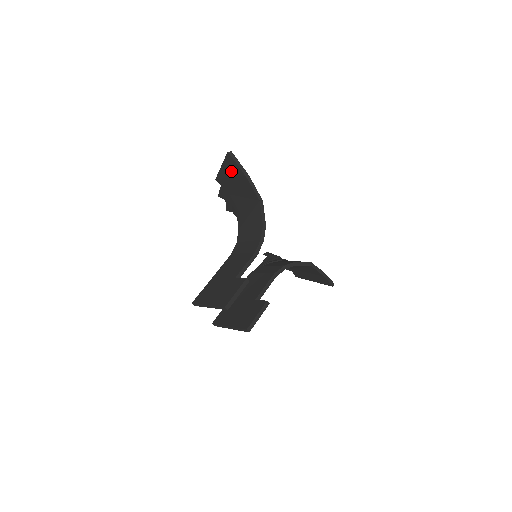
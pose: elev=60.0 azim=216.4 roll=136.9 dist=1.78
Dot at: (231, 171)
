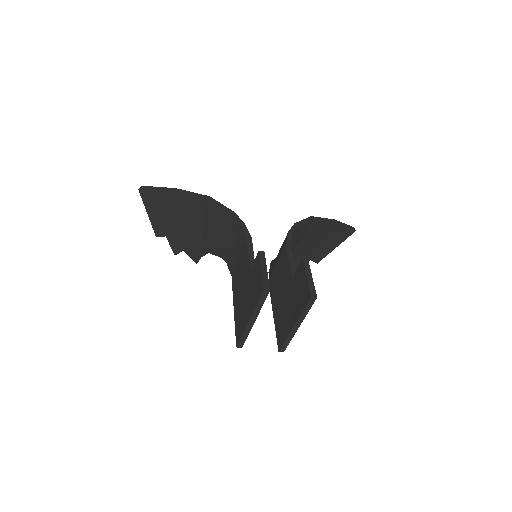
Dot at: (159, 206)
